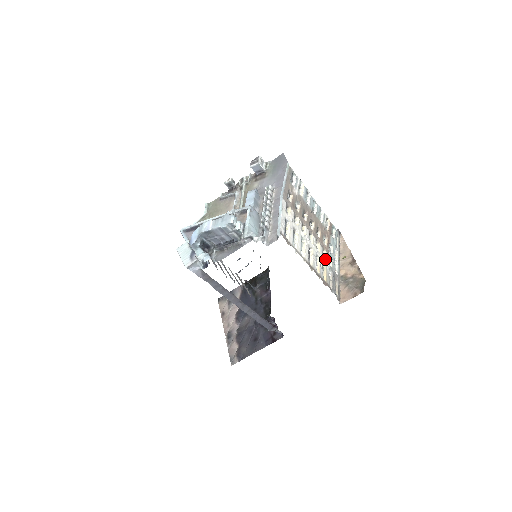
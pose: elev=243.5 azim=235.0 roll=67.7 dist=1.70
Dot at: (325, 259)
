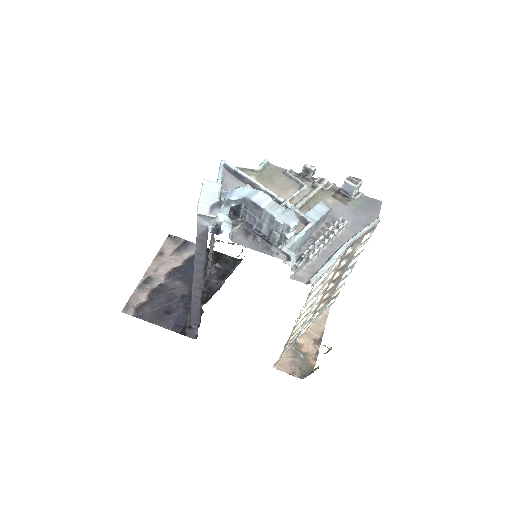
Dot at: (306, 322)
